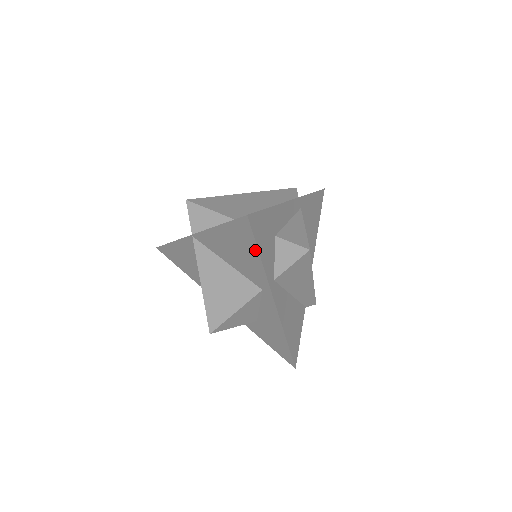
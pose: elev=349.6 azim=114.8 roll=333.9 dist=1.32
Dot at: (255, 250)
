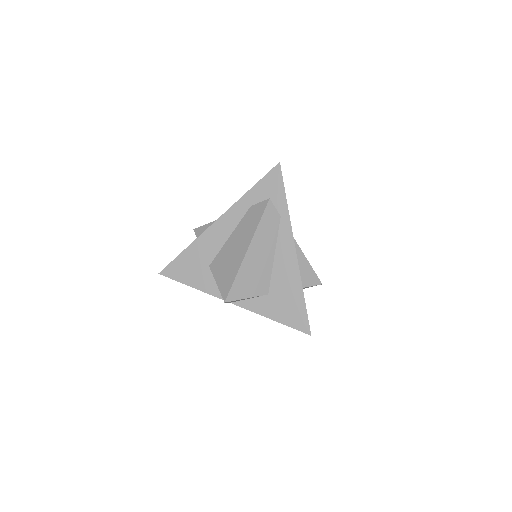
Dot at: occluded
